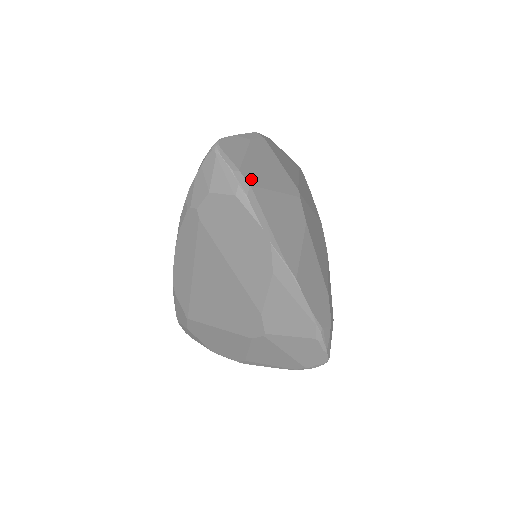
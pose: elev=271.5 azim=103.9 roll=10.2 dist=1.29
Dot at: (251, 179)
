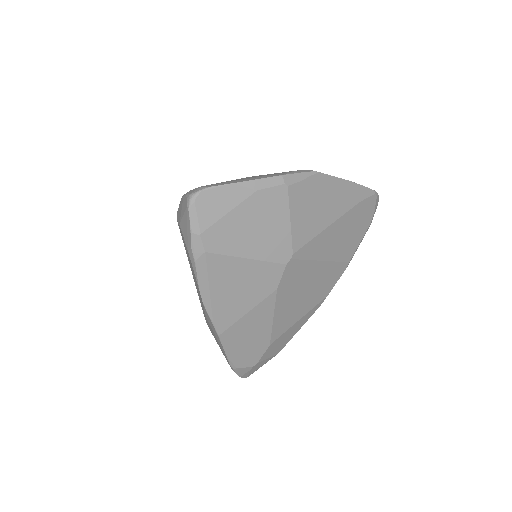
Dot at: (213, 244)
